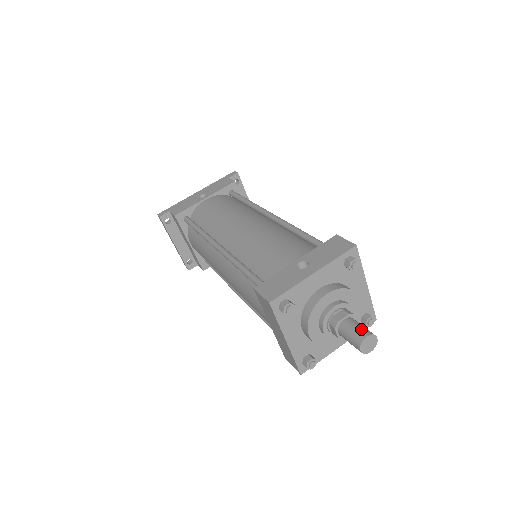
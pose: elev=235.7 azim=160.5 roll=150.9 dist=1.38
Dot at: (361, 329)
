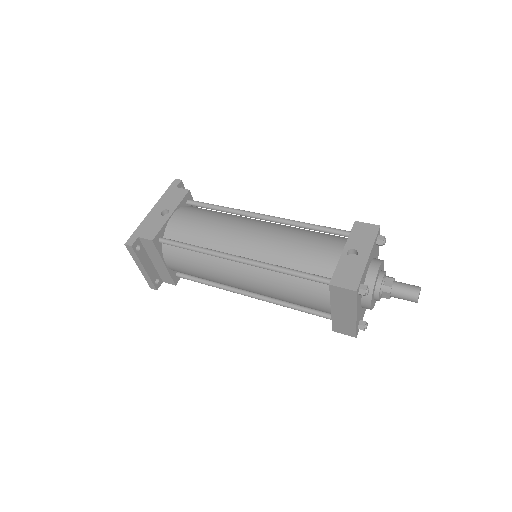
Dot at: (411, 286)
